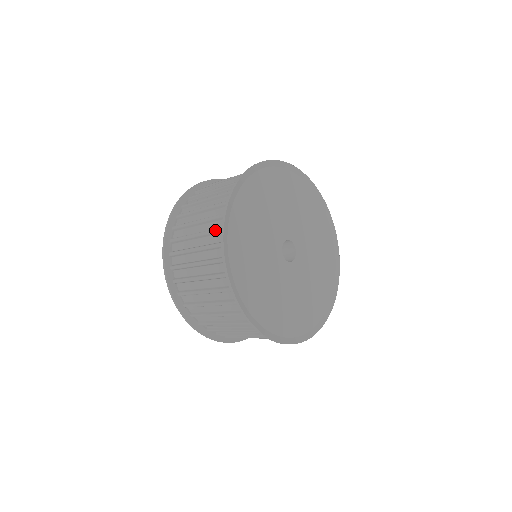
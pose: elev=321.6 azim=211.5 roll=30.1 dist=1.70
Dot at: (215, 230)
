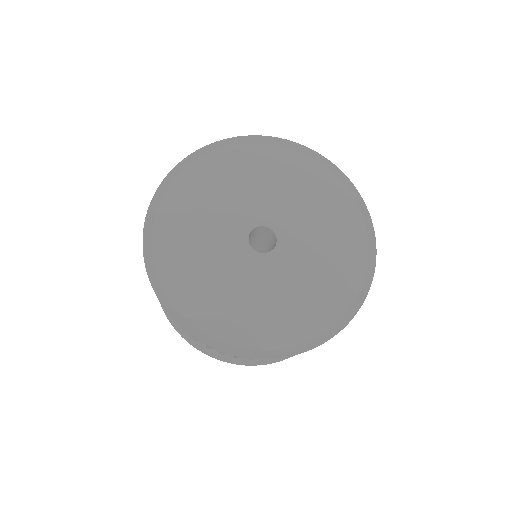
Dot at: occluded
